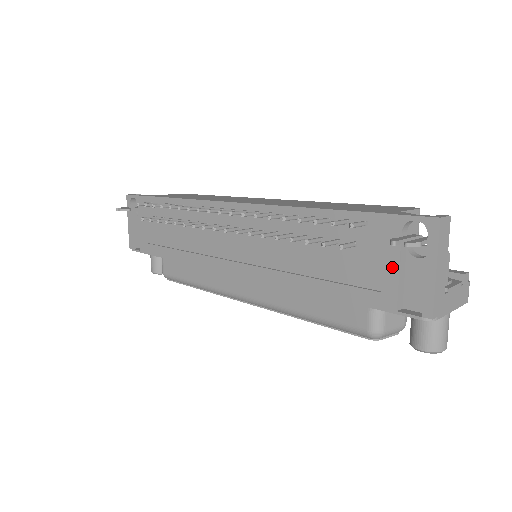
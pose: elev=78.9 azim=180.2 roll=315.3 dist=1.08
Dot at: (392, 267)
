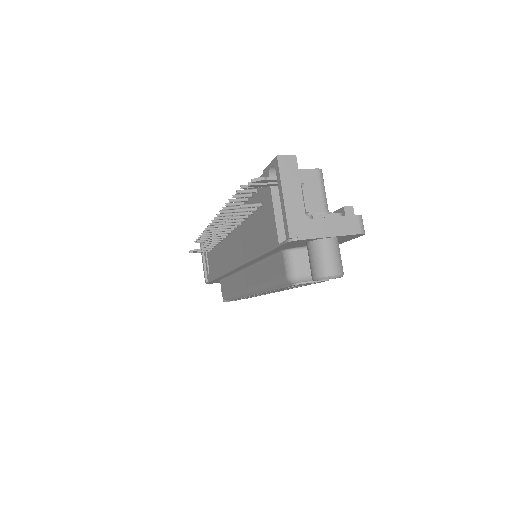
Dot at: (271, 210)
